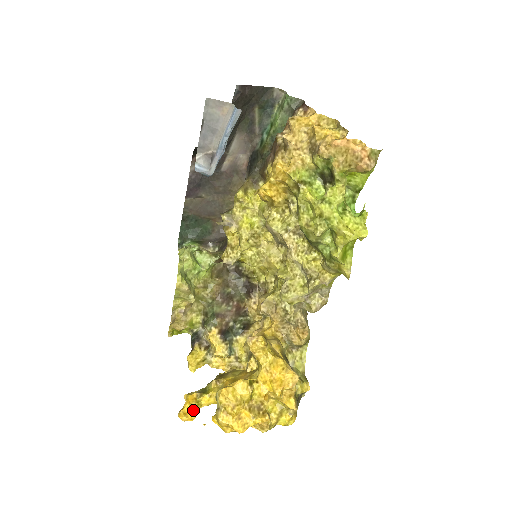
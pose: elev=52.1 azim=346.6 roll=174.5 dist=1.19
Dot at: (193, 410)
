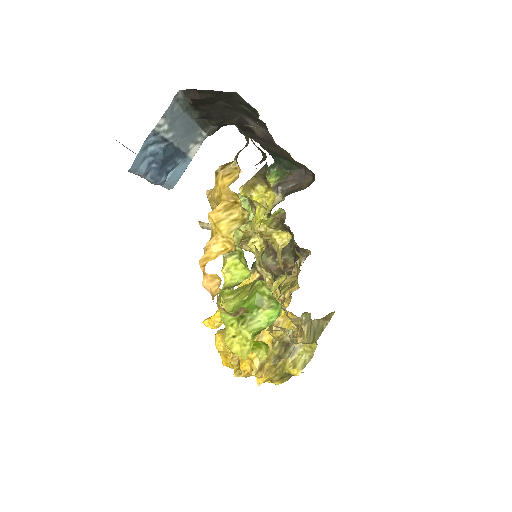
Dot at: (214, 324)
